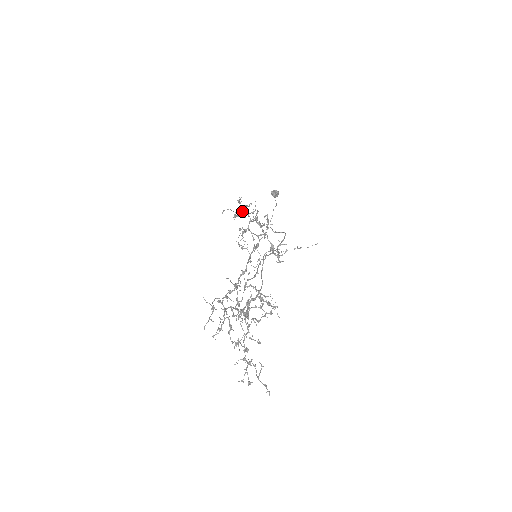
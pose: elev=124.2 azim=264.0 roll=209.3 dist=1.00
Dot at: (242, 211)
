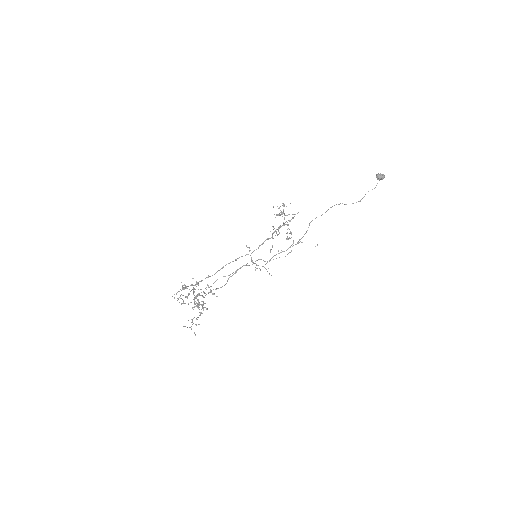
Dot at: occluded
